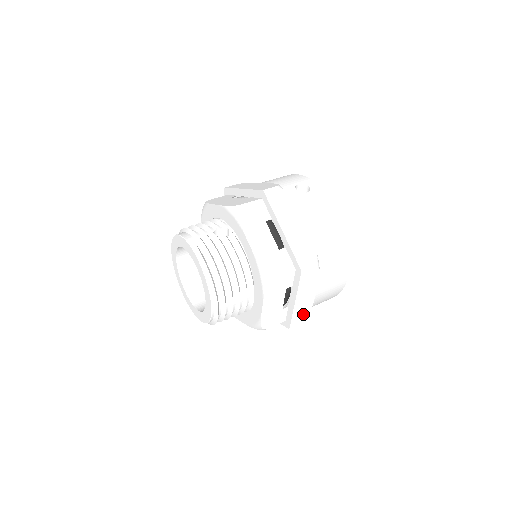
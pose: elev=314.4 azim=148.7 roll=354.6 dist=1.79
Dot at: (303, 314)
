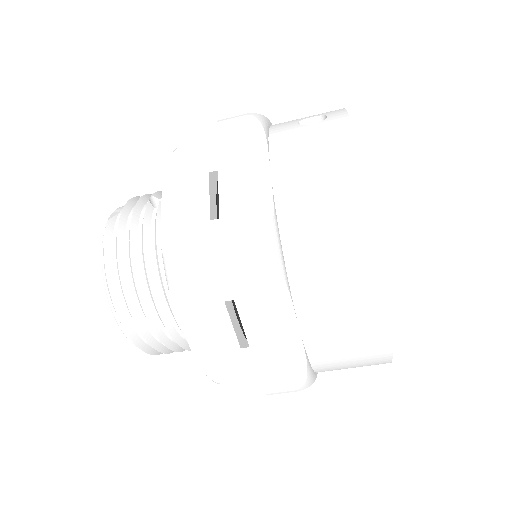
Dot at: (289, 370)
